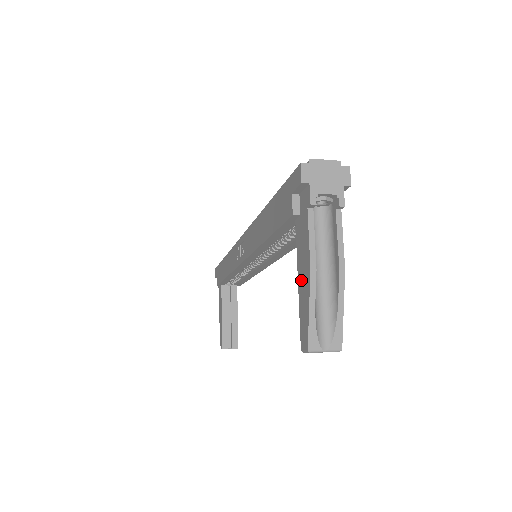
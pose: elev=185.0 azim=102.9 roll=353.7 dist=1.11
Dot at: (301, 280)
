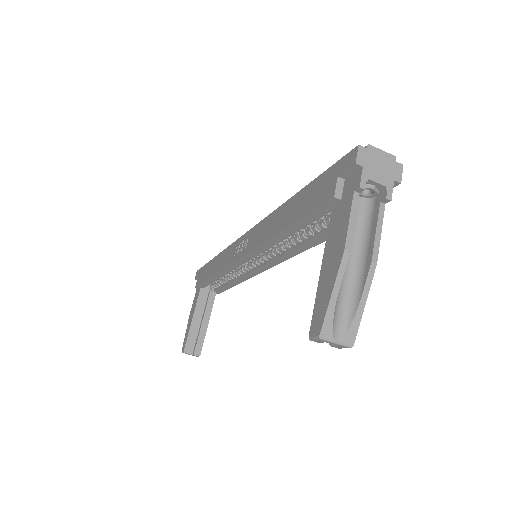
Dot at: (327, 264)
